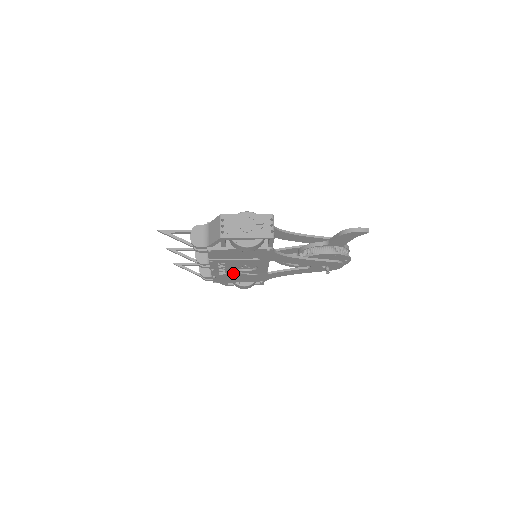
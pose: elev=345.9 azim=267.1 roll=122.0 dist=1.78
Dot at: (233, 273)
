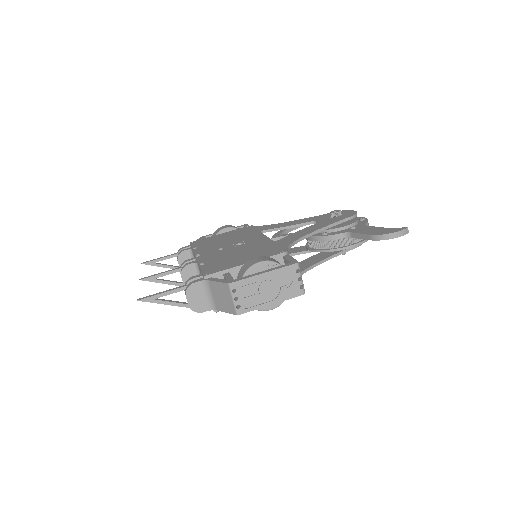
Dot at: occluded
